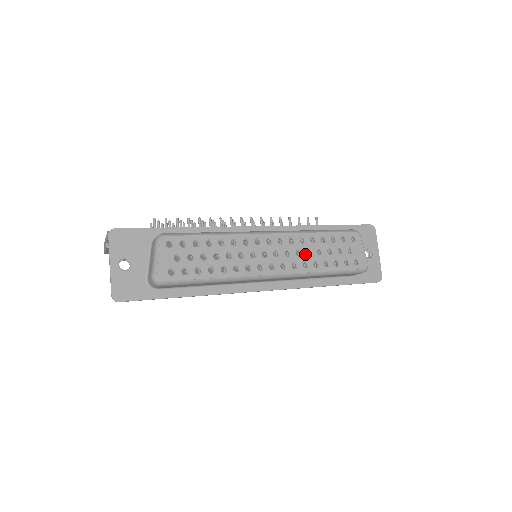
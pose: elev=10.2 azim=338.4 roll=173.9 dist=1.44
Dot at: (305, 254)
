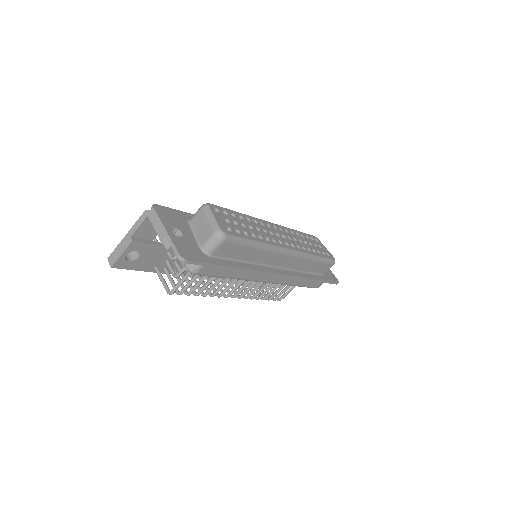
Dot at: (299, 241)
